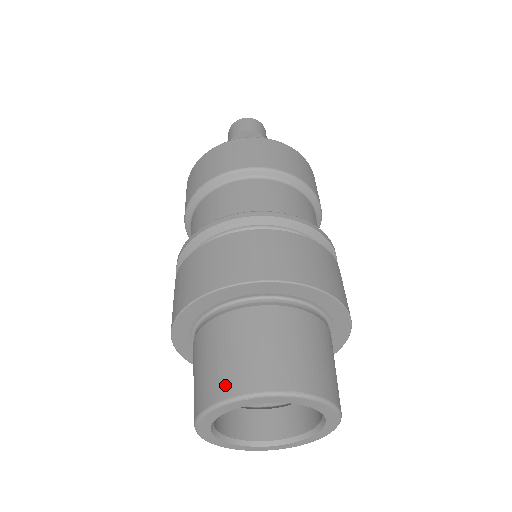
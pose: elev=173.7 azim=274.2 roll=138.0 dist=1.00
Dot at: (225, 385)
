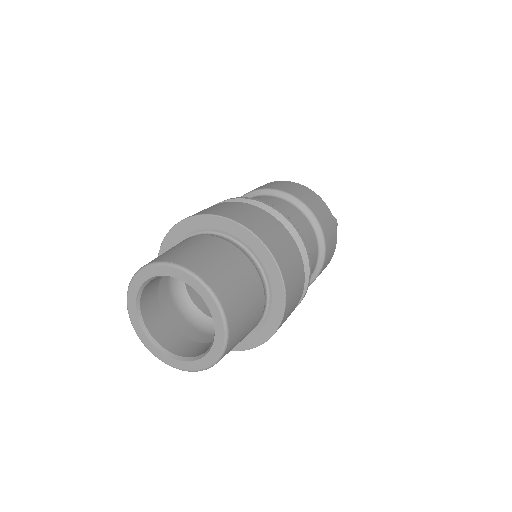
Dot at: occluded
